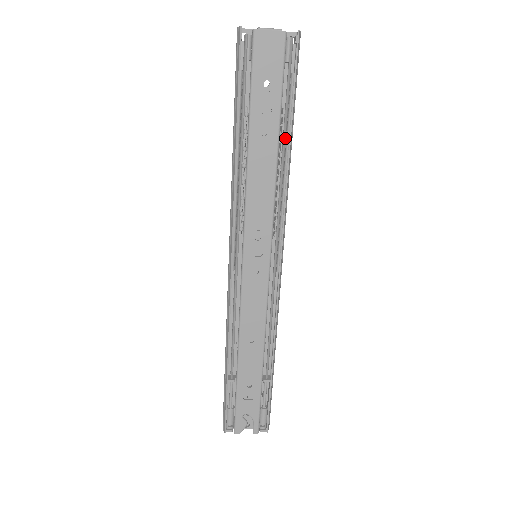
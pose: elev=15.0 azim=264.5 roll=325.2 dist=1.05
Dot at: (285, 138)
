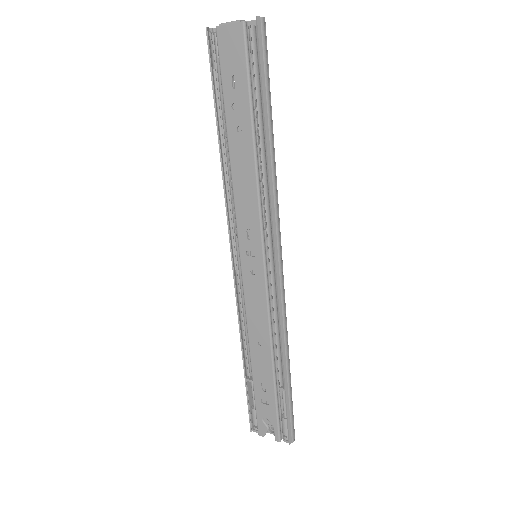
Dot at: (261, 132)
